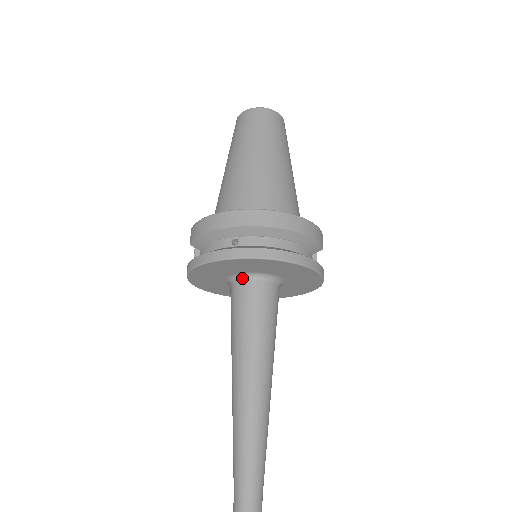
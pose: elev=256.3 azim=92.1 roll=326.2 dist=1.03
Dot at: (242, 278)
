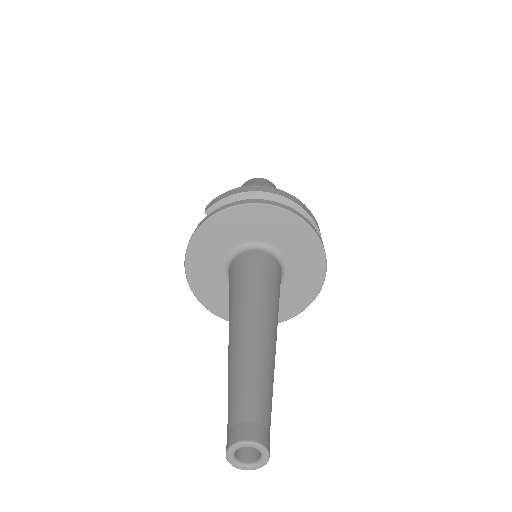
Dot at: (254, 248)
